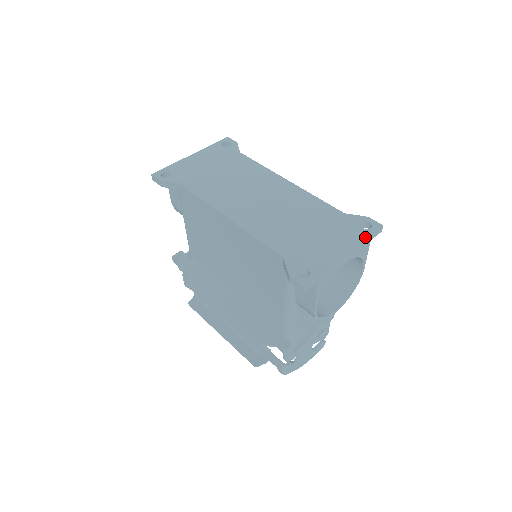
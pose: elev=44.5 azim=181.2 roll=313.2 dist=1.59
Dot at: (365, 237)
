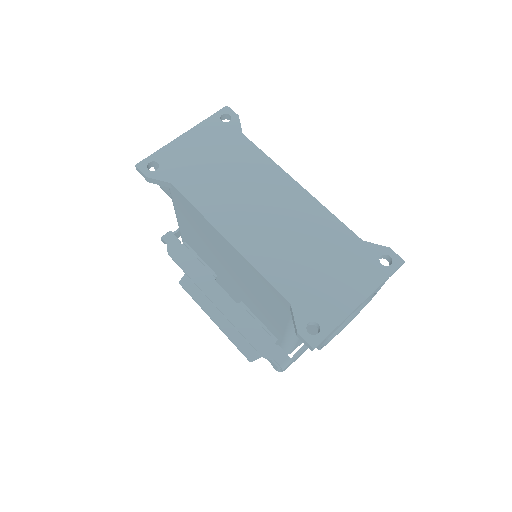
Dot at: (384, 278)
